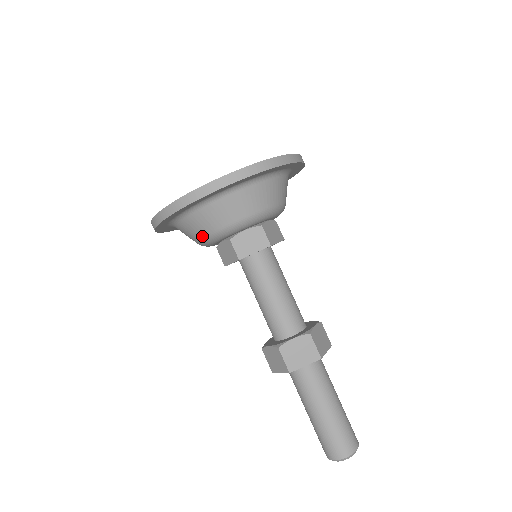
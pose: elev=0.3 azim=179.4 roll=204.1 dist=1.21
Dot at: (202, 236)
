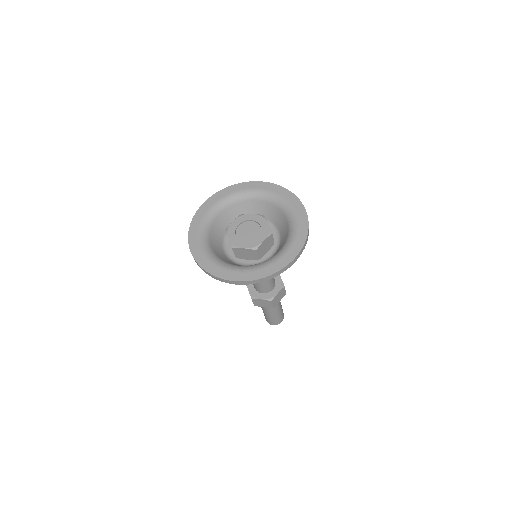
Dot at: occluded
